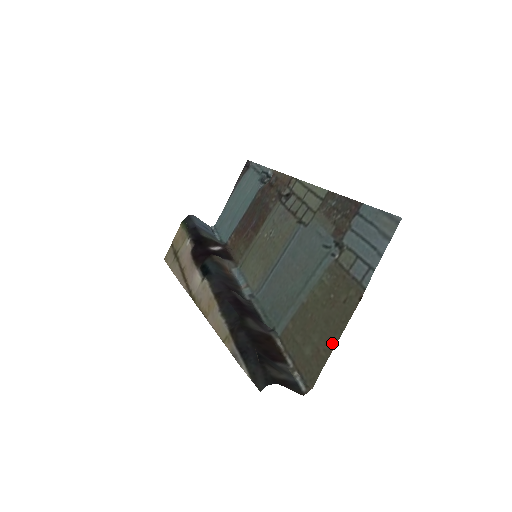
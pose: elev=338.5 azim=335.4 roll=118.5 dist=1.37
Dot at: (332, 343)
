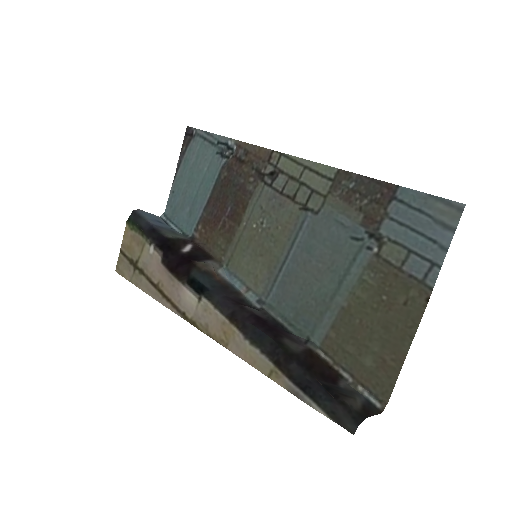
Dot at: (402, 352)
